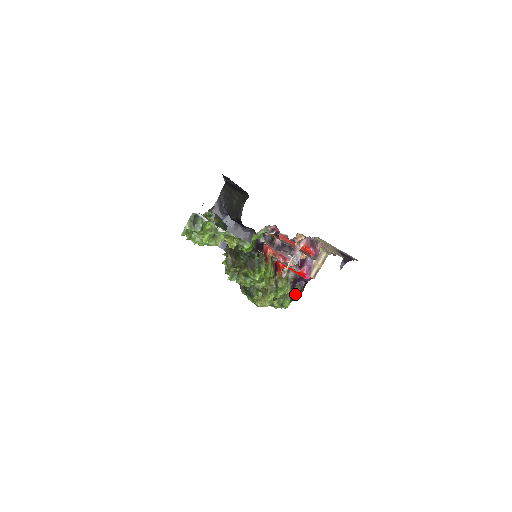
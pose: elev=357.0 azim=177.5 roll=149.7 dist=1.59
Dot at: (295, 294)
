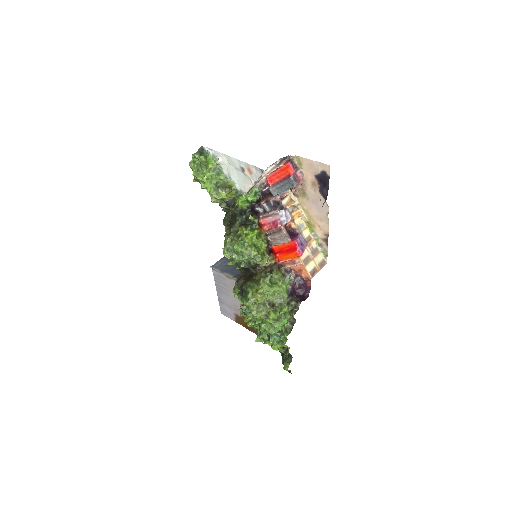
Dot at: (293, 307)
